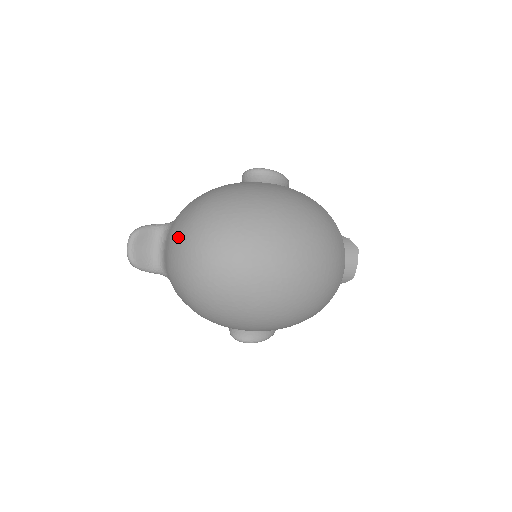
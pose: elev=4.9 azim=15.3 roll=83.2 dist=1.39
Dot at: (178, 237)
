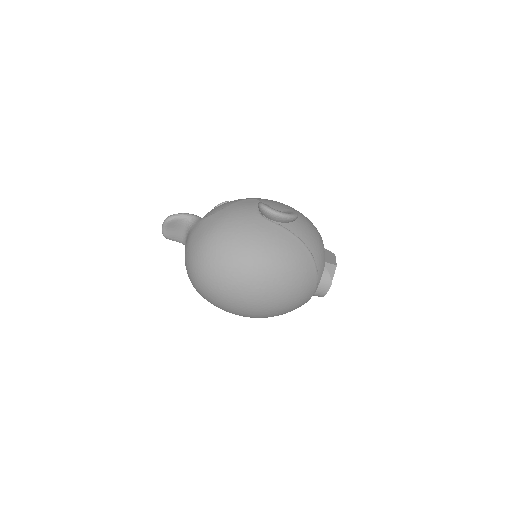
Dot at: (190, 248)
